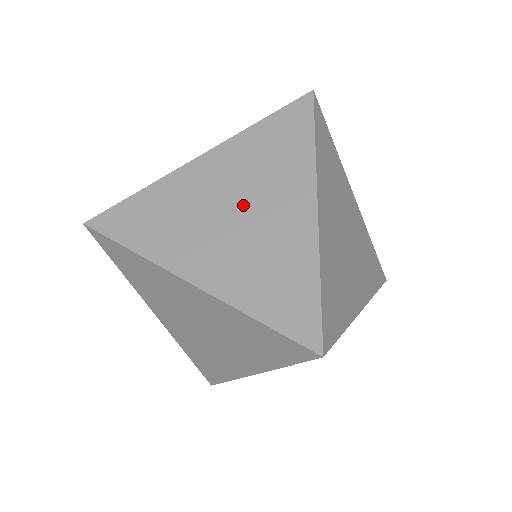
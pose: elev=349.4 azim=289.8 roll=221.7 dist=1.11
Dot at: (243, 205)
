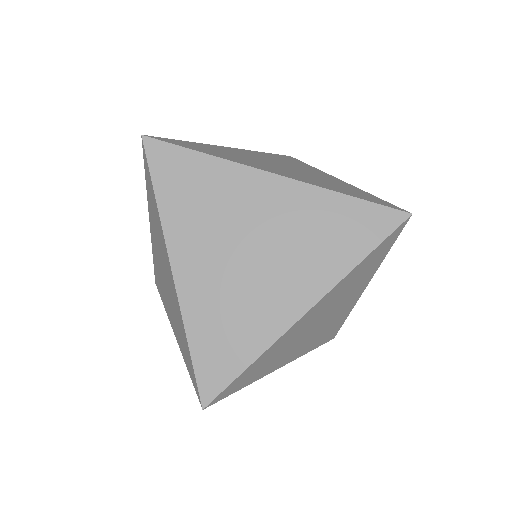
Dot at: (285, 166)
